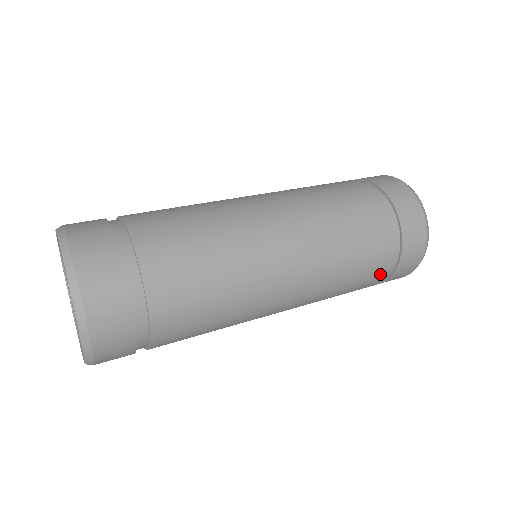
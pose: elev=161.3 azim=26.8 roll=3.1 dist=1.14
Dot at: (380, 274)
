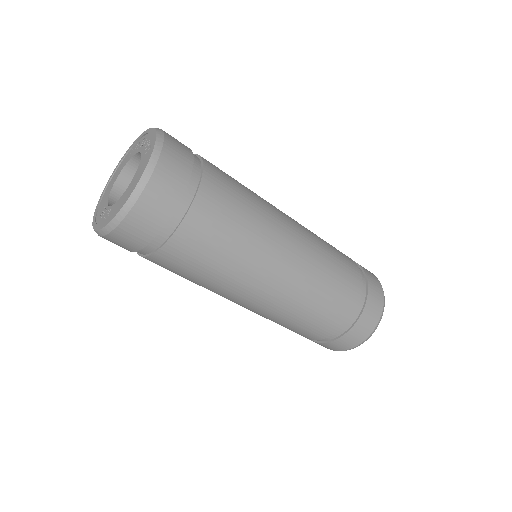
Dot at: (339, 324)
